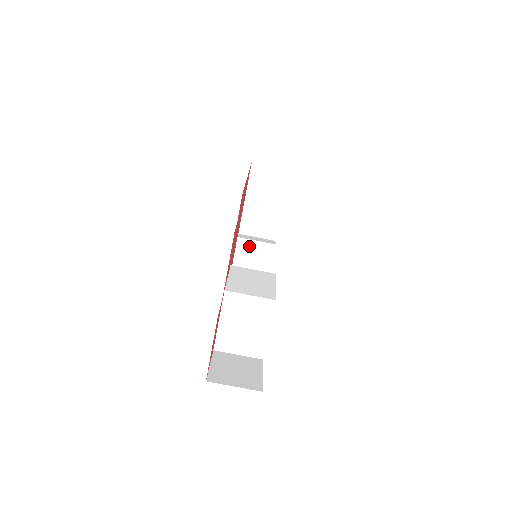
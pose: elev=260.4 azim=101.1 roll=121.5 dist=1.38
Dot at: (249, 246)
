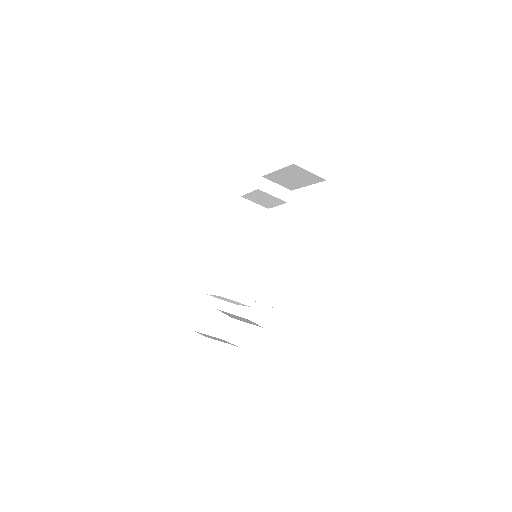
Dot at: (266, 195)
